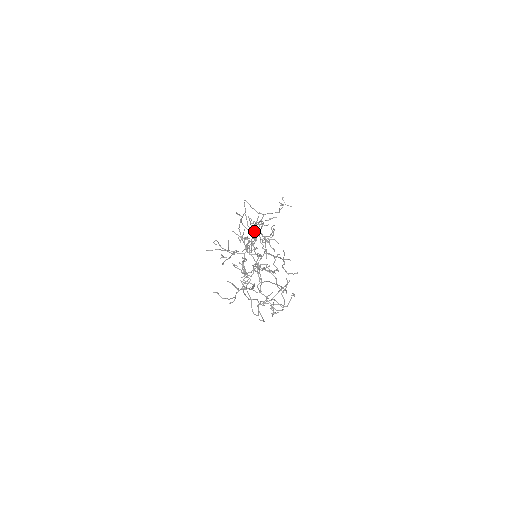
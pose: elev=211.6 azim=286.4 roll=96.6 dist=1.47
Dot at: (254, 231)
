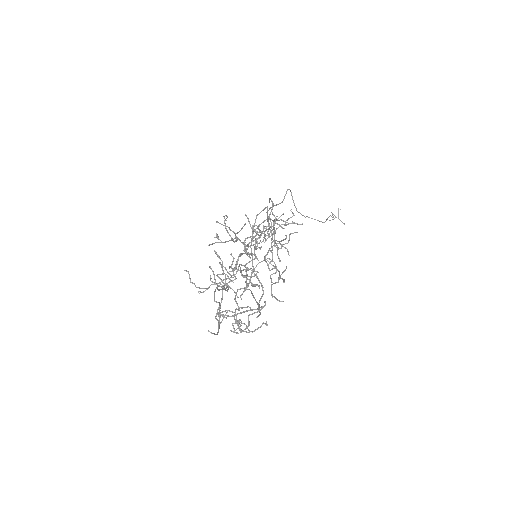
Dot at: occluded
